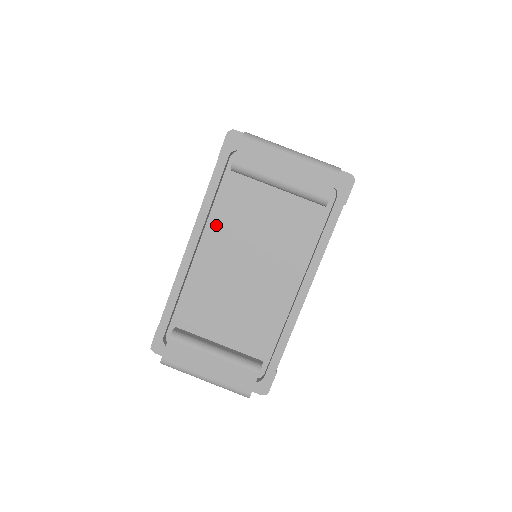
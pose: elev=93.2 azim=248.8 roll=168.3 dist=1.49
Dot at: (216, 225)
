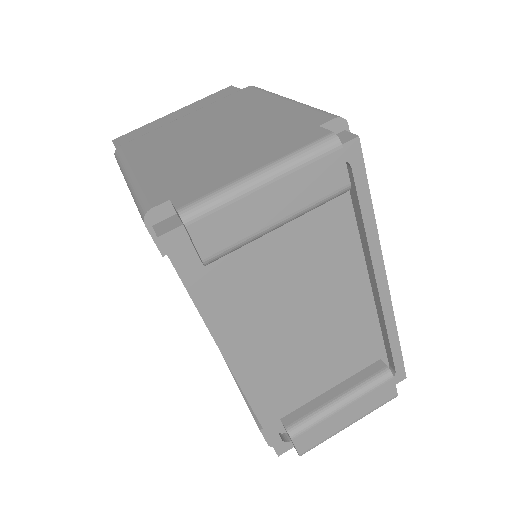
Dot at: (236, 319)
